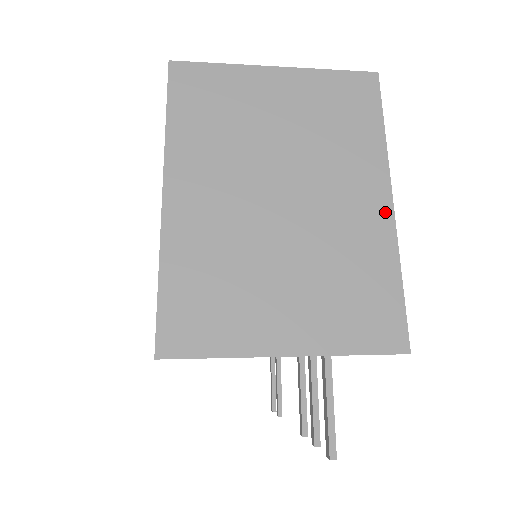
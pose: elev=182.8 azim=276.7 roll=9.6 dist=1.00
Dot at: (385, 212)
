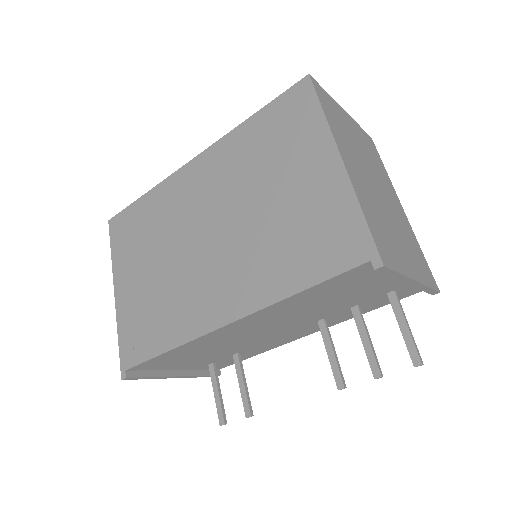
Dot at: (404, 213)
